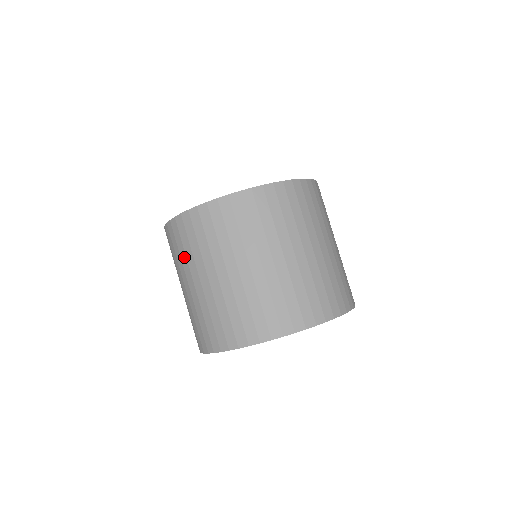
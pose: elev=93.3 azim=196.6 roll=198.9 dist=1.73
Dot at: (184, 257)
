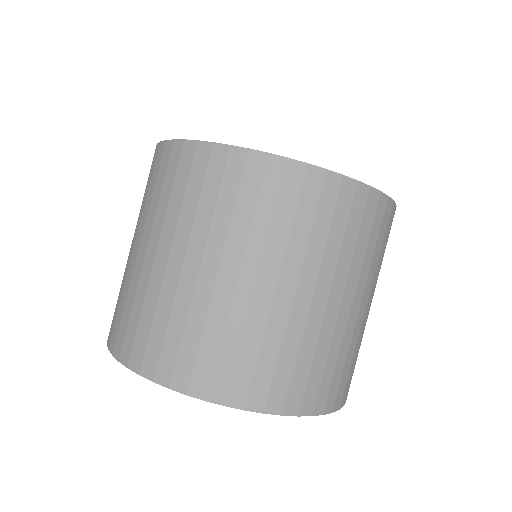
Dot at: occluded
